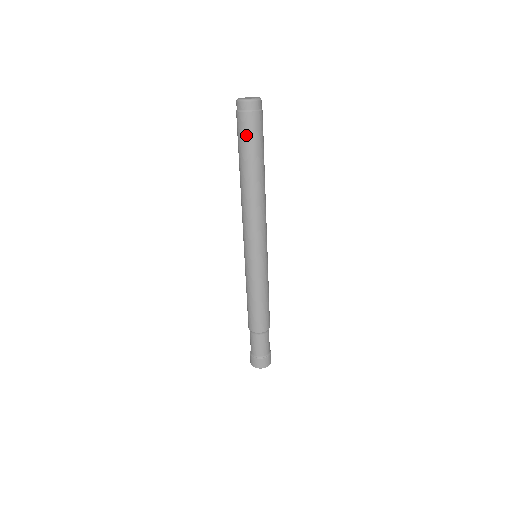
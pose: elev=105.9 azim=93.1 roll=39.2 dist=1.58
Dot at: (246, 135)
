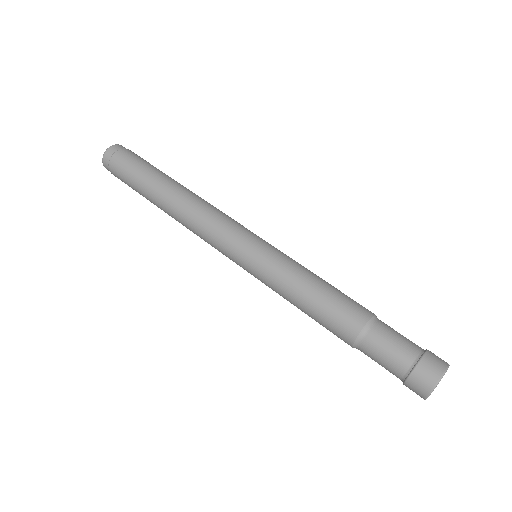
Dot at: (127, 170)
